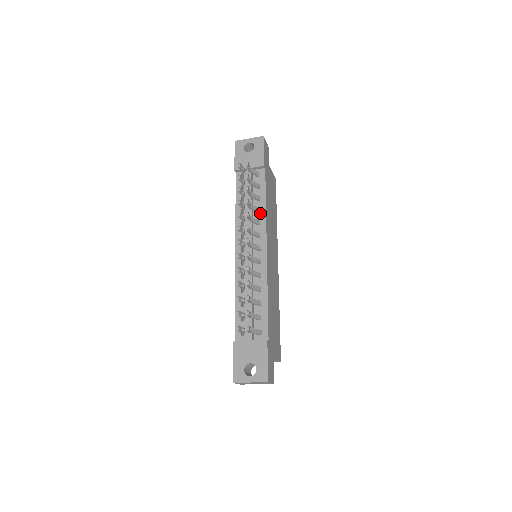
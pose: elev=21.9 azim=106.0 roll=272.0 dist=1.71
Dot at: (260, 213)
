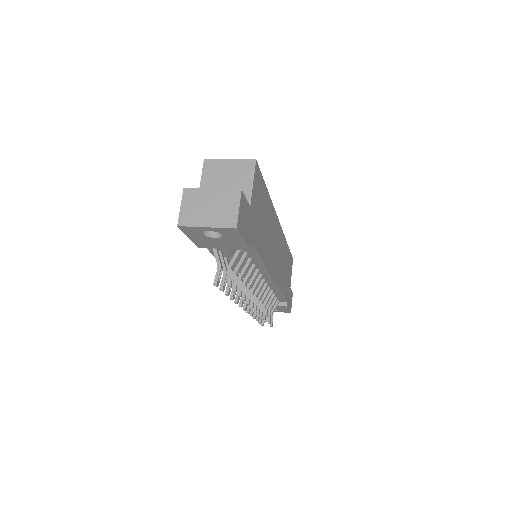
Dot at: (257, 266)
